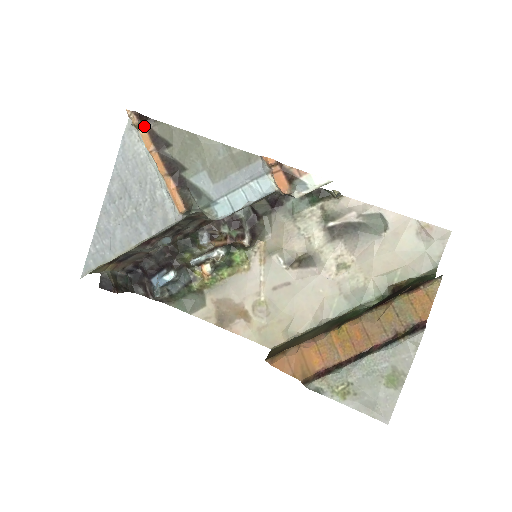
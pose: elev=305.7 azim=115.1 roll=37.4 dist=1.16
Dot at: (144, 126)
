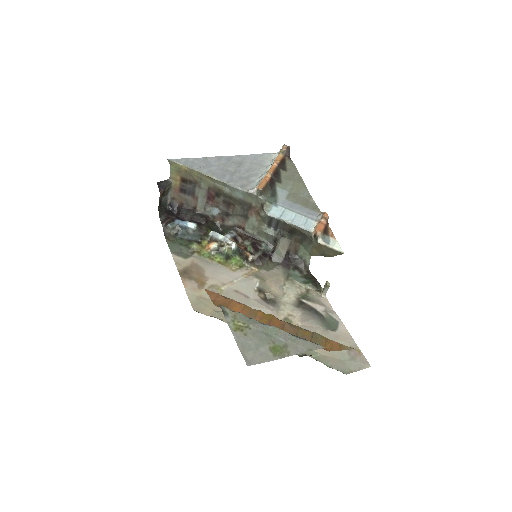
Dot at: (284, 155)
